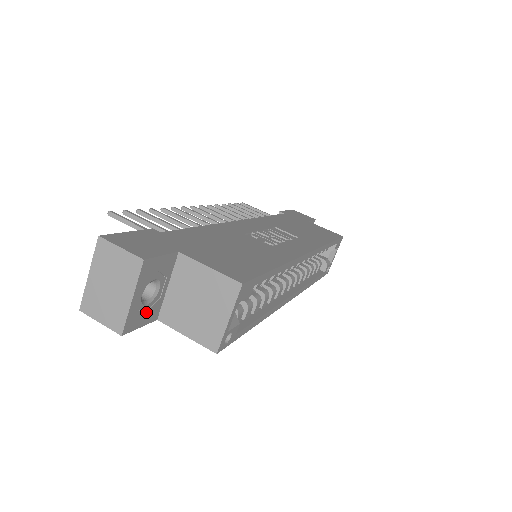
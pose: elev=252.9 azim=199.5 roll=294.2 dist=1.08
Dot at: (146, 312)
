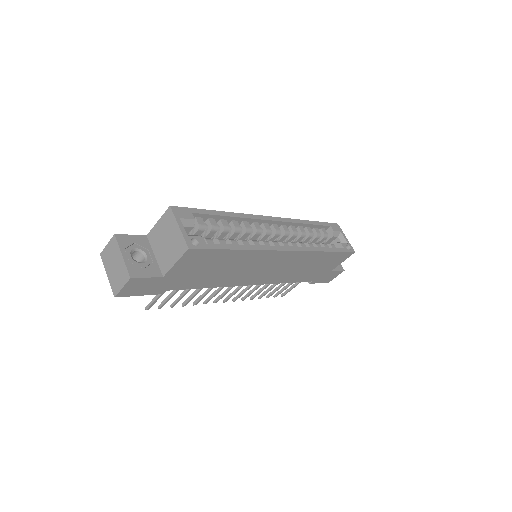
Dot at: (145, 268)
